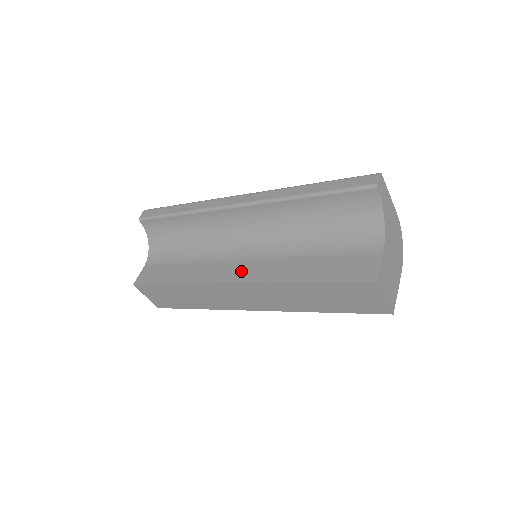
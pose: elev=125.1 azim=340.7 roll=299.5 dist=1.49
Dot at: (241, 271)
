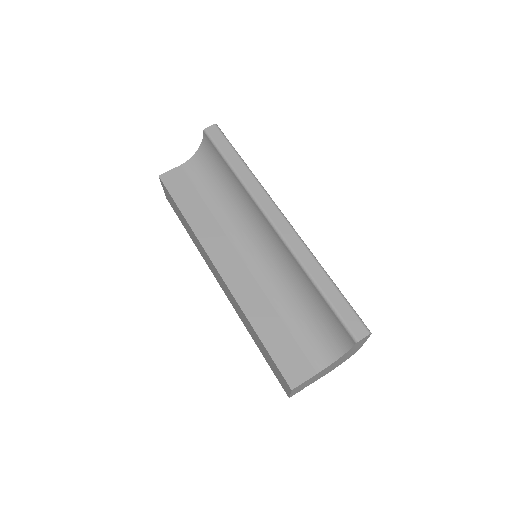
Dot at: (231, 268)
